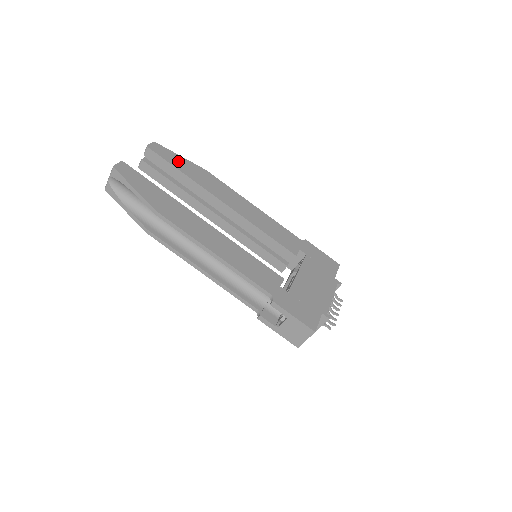
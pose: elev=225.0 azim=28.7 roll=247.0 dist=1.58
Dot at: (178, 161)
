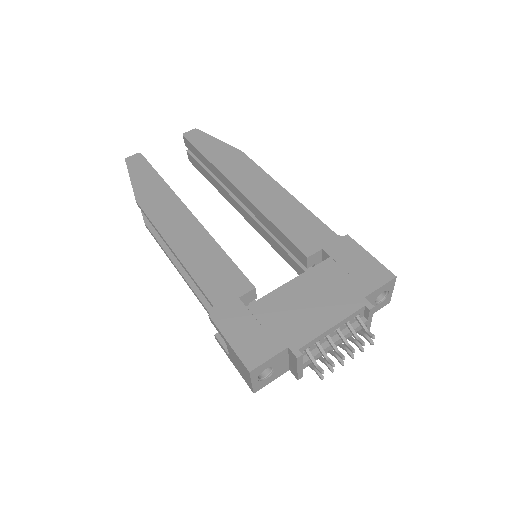
Dot at: (210, 145)
